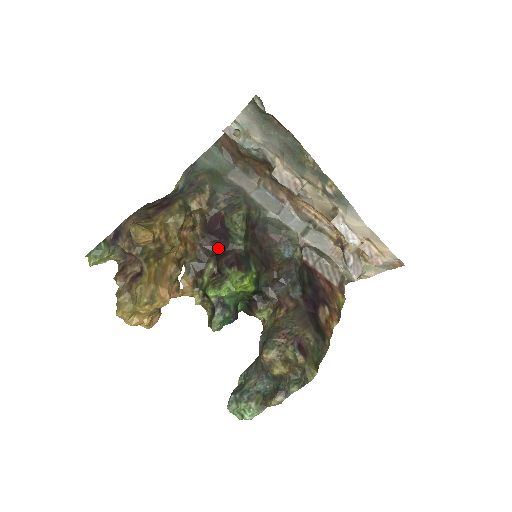
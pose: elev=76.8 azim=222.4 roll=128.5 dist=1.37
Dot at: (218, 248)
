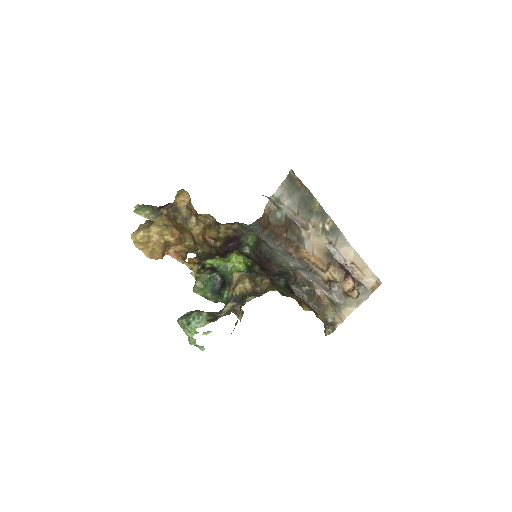
Dot at: occluded
